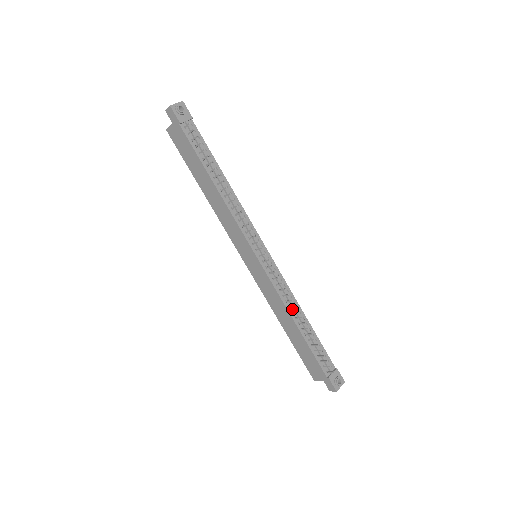
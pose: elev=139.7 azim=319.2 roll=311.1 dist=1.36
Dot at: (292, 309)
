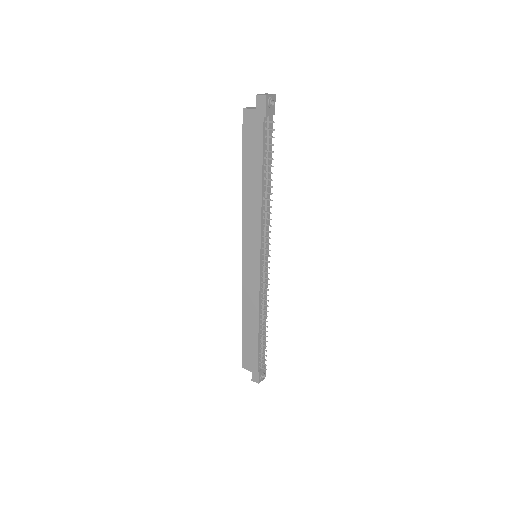
Dot at: (262, 311)
